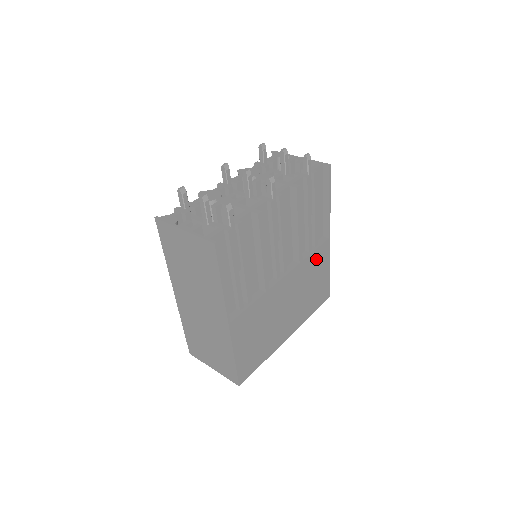
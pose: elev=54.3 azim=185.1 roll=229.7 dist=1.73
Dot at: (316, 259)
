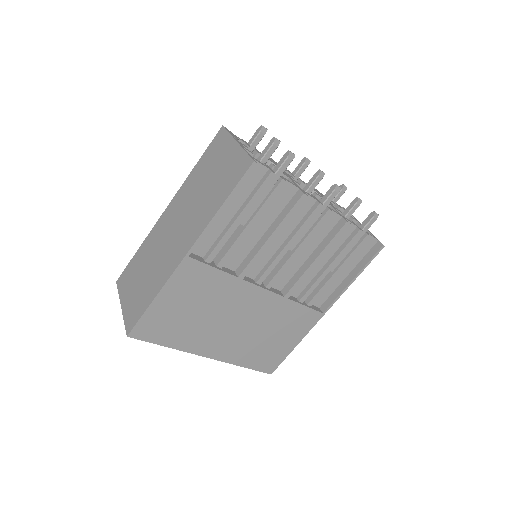
Dot at: (297, 316)
